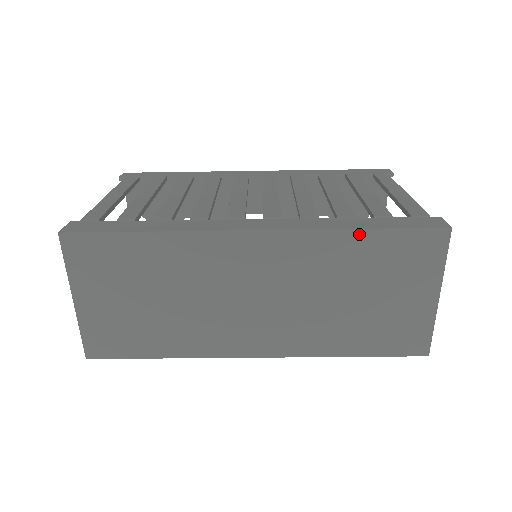
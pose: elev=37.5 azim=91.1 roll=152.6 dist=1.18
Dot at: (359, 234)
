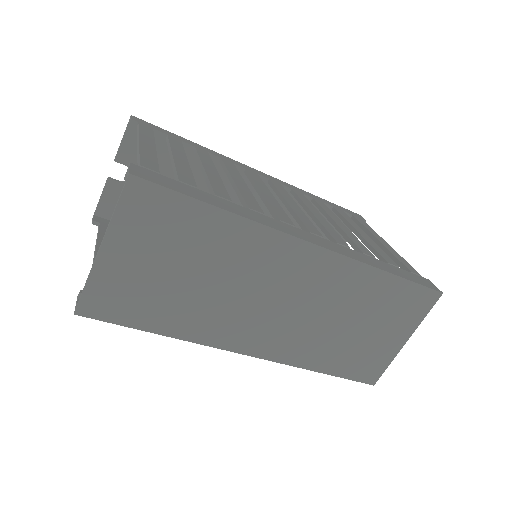
Dot at: (385, 276)
